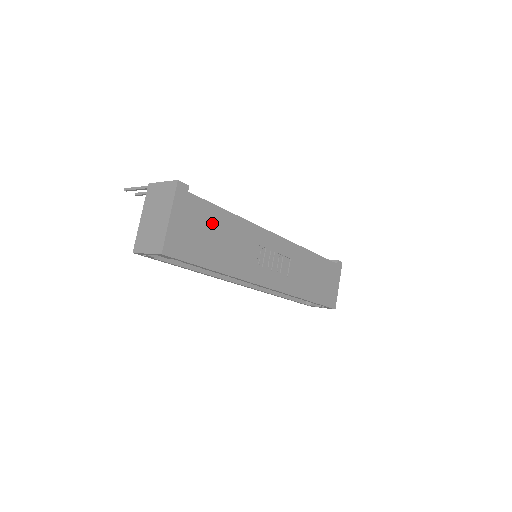
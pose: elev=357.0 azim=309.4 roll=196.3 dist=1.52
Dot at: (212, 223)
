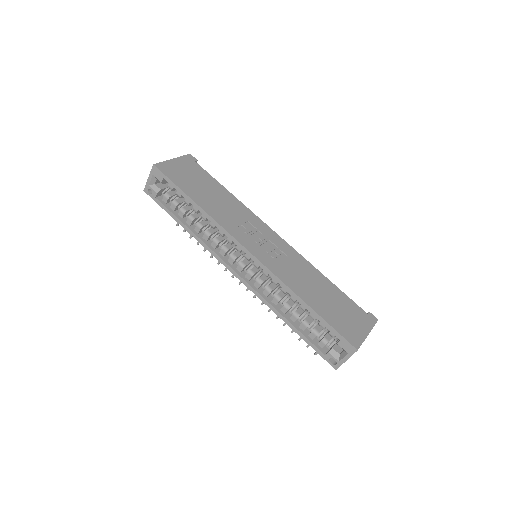
Dot at: (206, 183)
